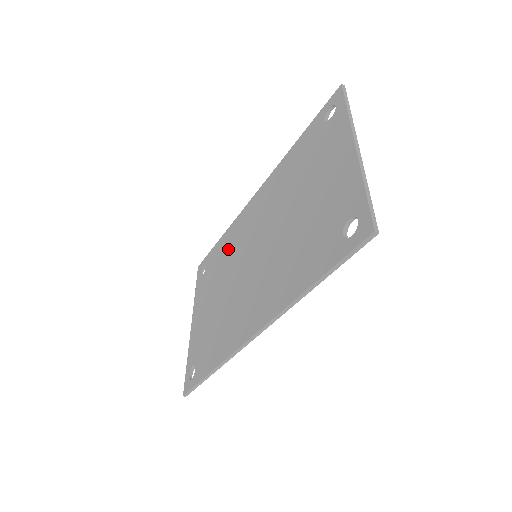
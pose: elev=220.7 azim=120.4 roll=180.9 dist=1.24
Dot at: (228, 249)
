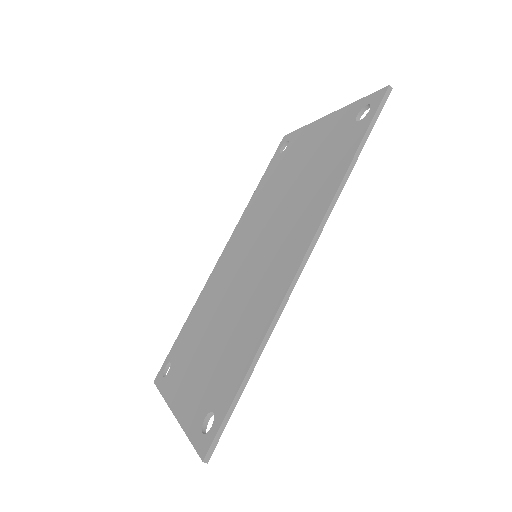
Dot at: (205, 307)
